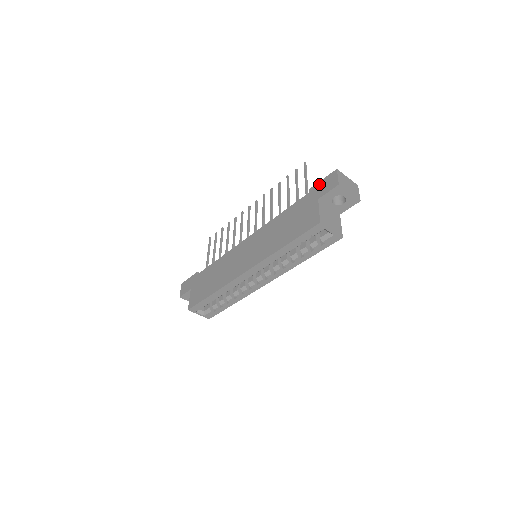
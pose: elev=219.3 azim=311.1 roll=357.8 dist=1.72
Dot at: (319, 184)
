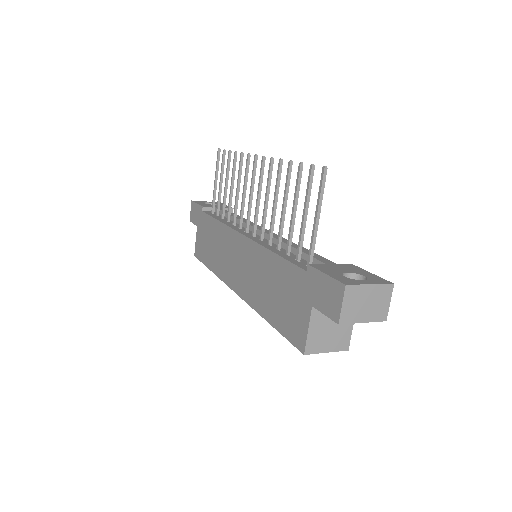
Dot at: (319, 278)
